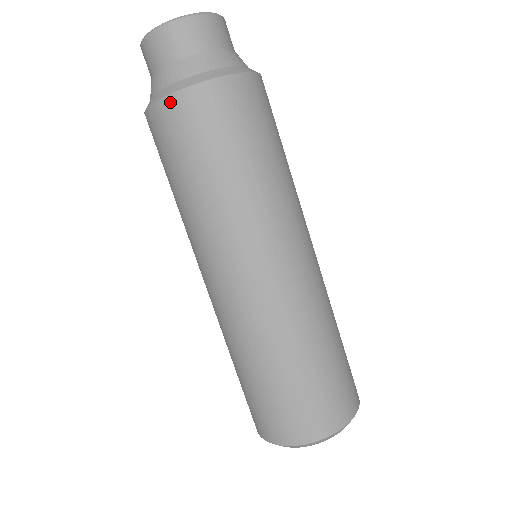
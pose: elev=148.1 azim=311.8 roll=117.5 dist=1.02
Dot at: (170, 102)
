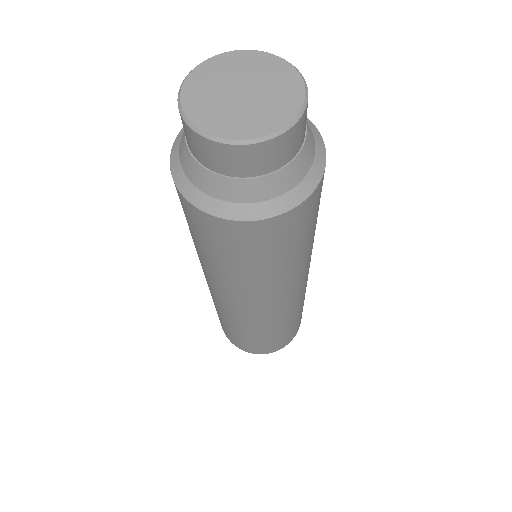
Dot at: (295, 212)
